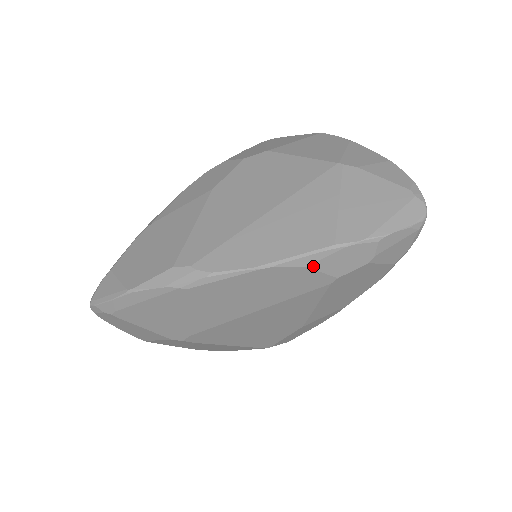
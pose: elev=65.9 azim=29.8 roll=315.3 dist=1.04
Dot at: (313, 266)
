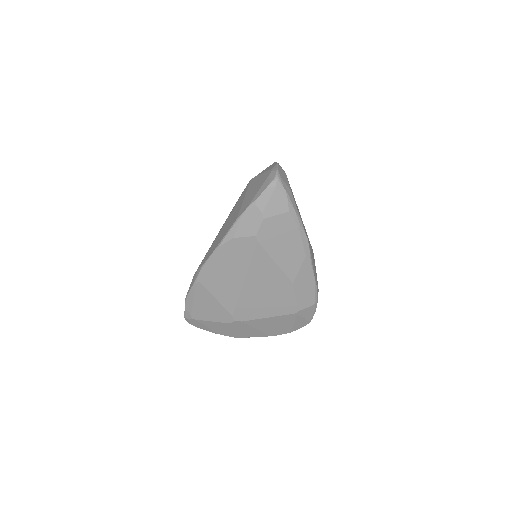
Dot at: (236, 236)
